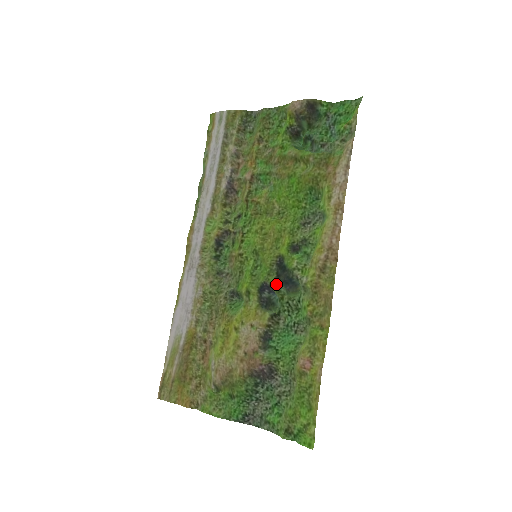
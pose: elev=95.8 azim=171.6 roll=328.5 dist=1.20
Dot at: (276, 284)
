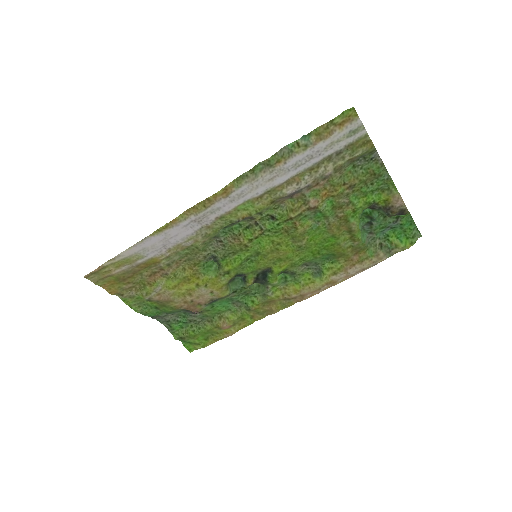
Dot at: occluded
